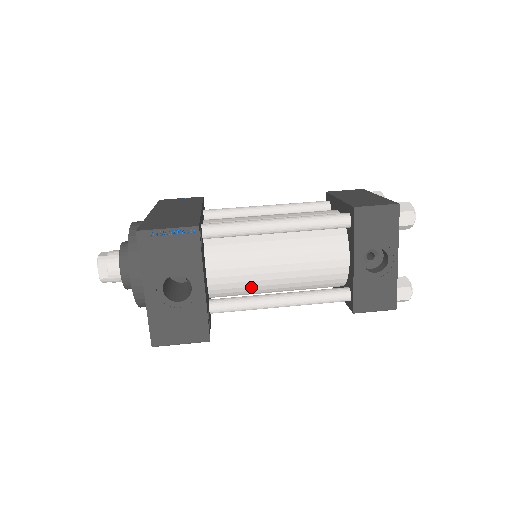
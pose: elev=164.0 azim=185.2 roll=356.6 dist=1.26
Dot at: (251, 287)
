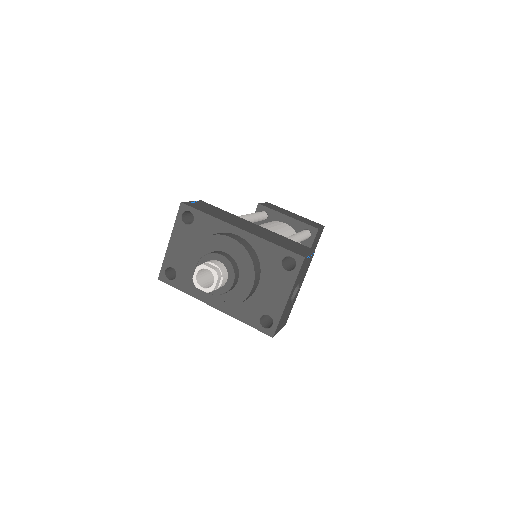
Dot at: occluded
